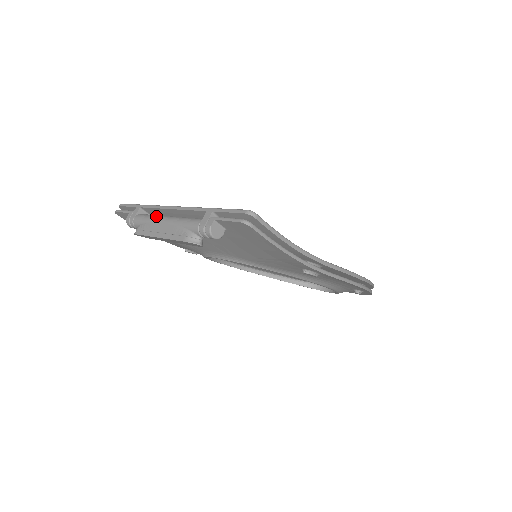
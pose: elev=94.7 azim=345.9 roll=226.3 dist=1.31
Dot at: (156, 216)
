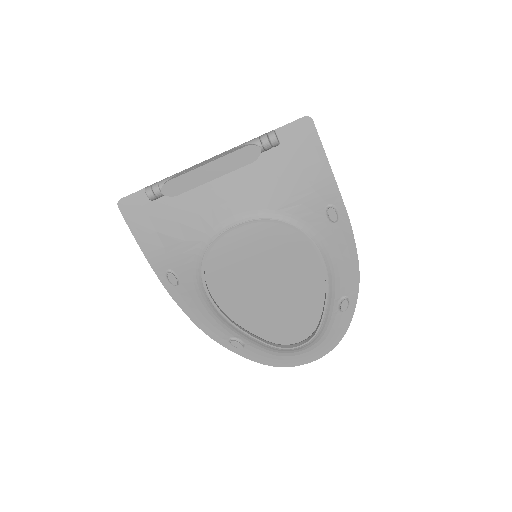
Dot at: occluded
